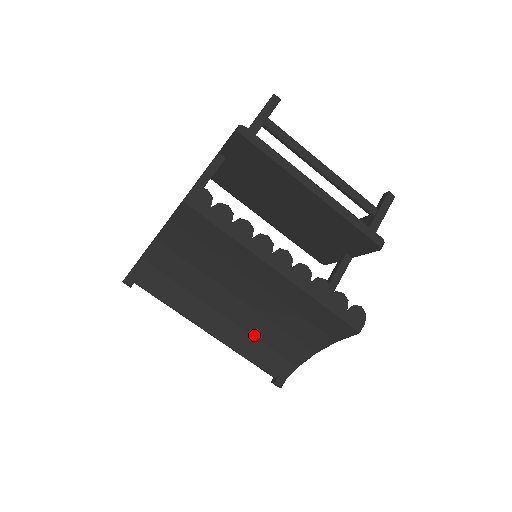
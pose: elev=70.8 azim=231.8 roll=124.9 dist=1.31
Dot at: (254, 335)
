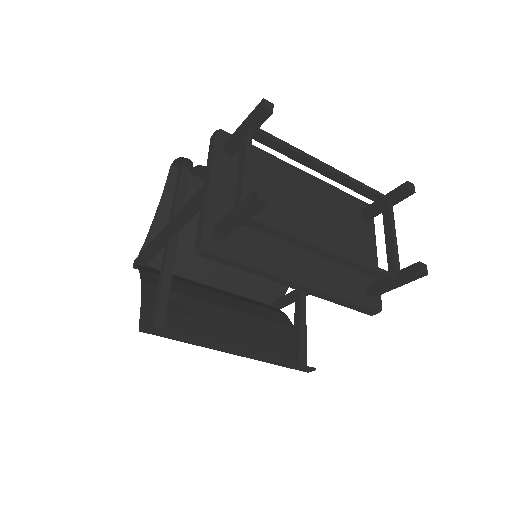
Dot at: (247, 303)
